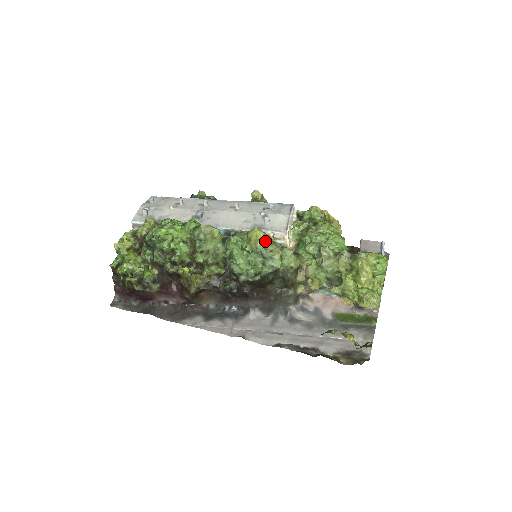
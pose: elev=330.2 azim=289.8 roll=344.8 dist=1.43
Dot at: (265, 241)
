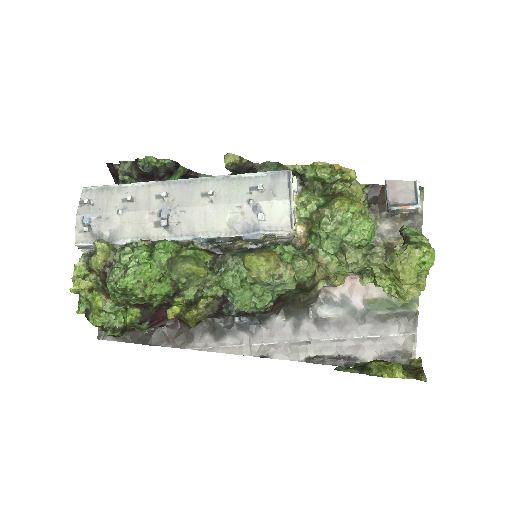
Dot at: (270, 269)
